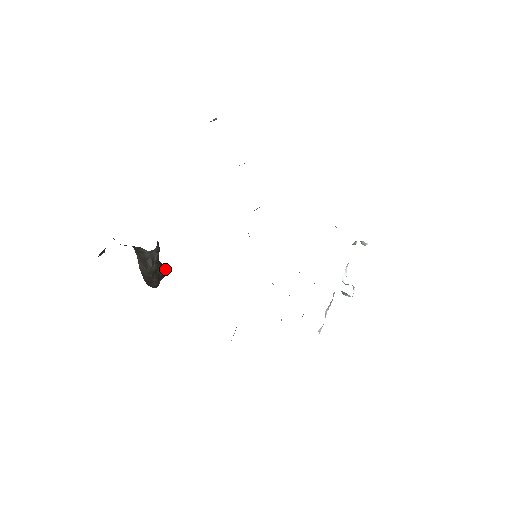
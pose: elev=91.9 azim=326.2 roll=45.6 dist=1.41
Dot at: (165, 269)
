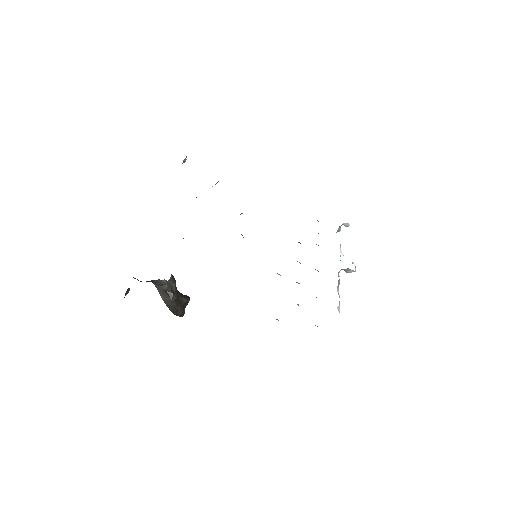
Dot at: (185, 297)
